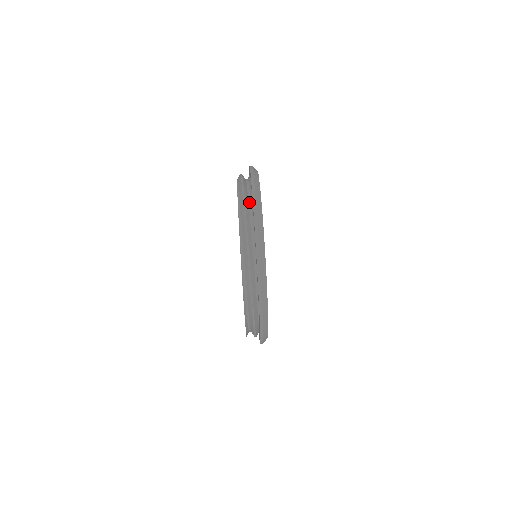
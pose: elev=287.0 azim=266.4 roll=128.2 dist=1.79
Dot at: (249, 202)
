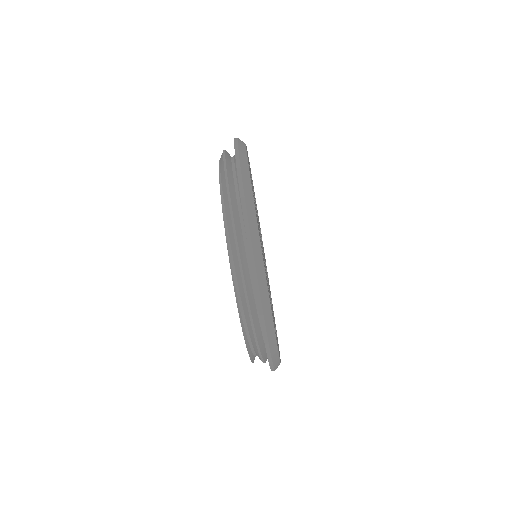
Dot at: (235, 186)
